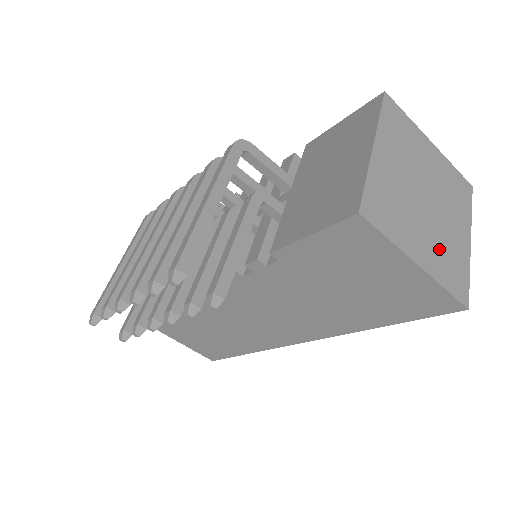
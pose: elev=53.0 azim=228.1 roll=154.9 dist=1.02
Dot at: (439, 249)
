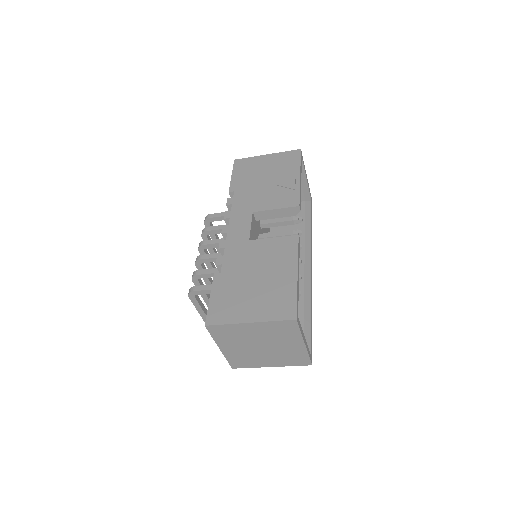
Dot at: (281, 357)
